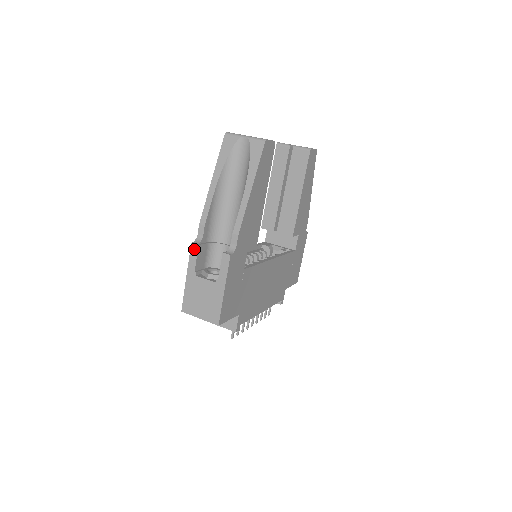
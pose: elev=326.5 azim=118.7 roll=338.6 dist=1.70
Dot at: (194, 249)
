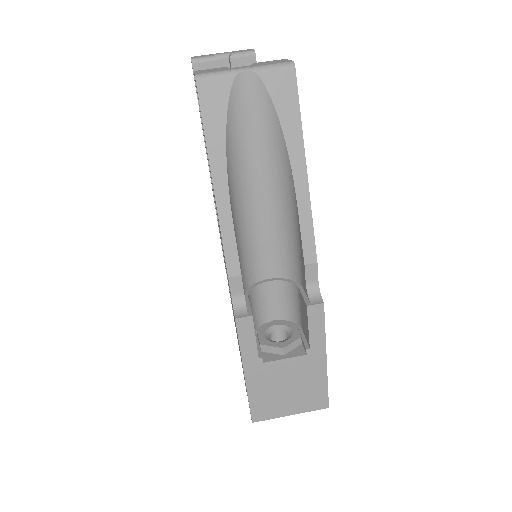
Dot at: (245, 326)
